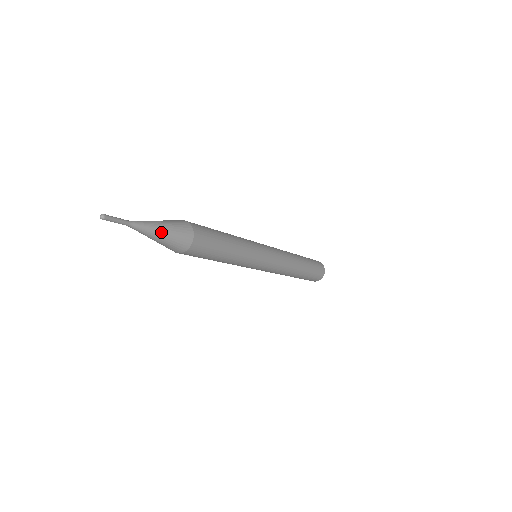
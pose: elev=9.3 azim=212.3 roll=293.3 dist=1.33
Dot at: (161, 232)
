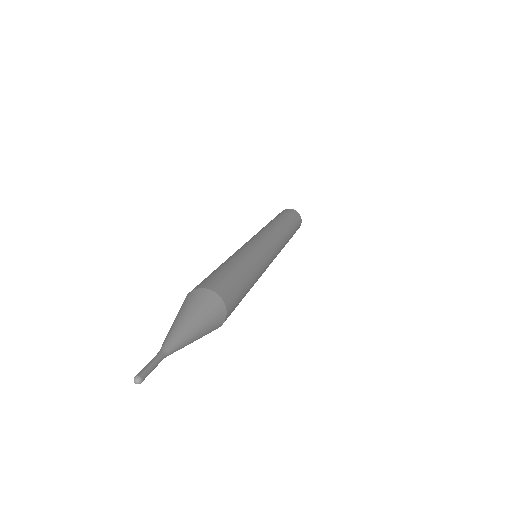
Dot at: (195, 339)
